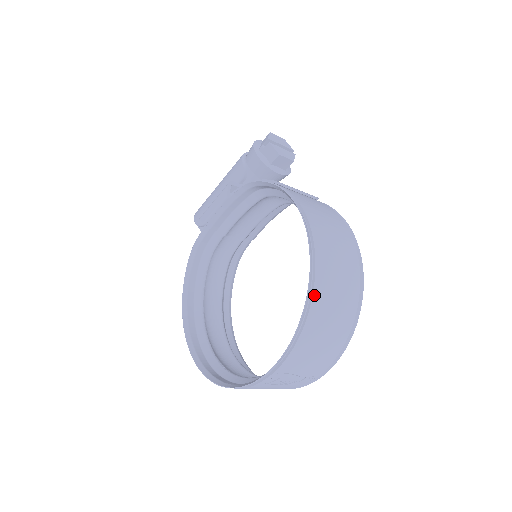
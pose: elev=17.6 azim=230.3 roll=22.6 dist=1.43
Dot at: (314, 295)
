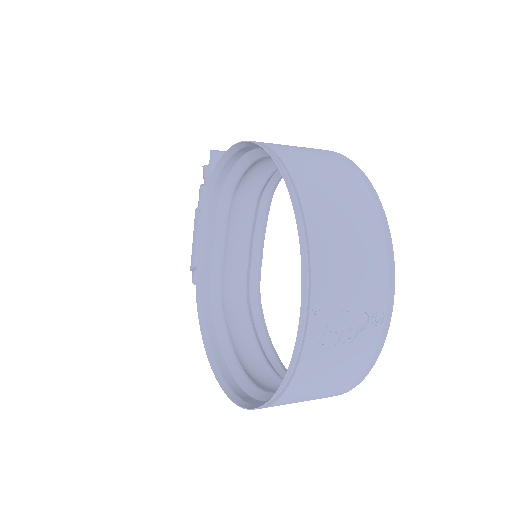
Dot at: (298, 186)
